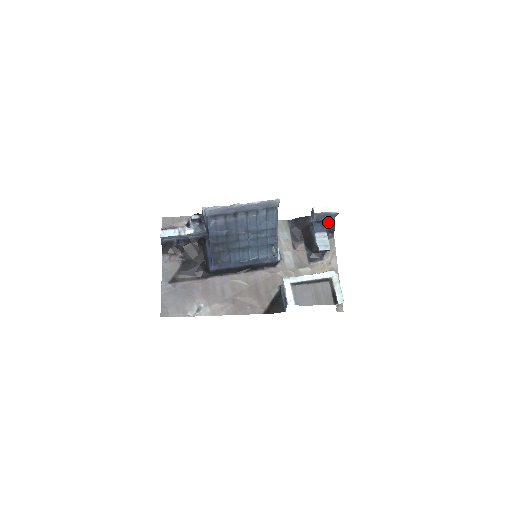
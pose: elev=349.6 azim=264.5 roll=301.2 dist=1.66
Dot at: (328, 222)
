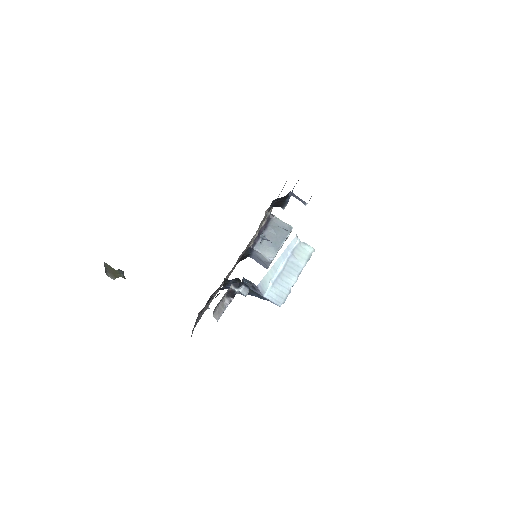
Dot at: occluded
